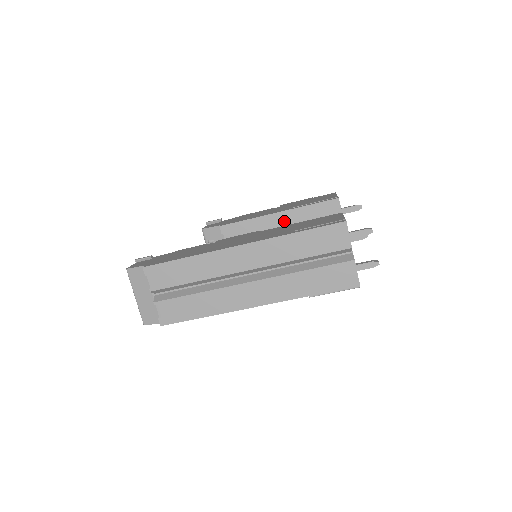
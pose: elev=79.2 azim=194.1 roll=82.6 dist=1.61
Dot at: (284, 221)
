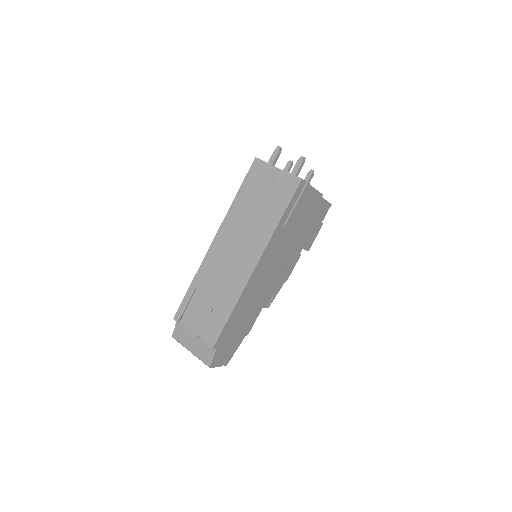
Dot at: occluded
